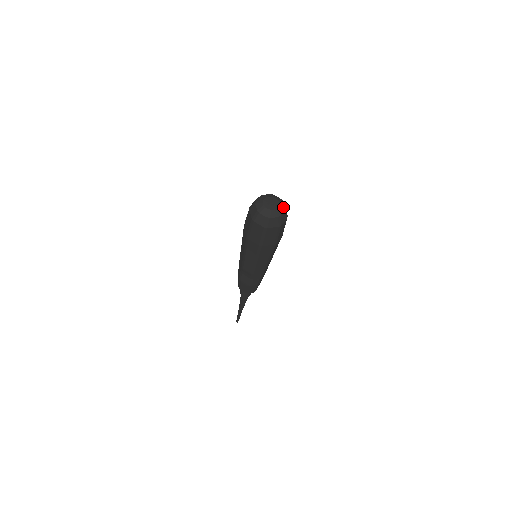
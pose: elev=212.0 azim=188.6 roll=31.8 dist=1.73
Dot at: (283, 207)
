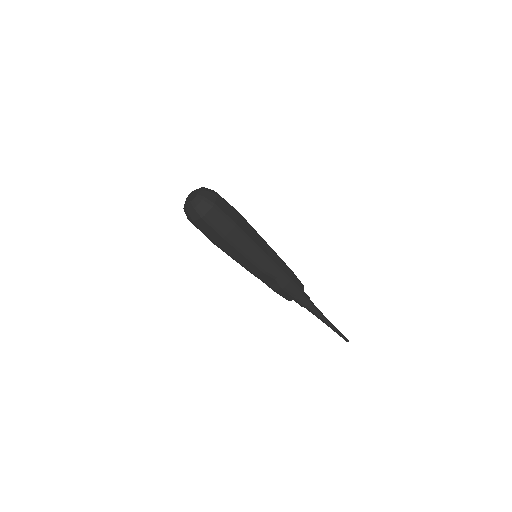
Dot at: (203, 190)
